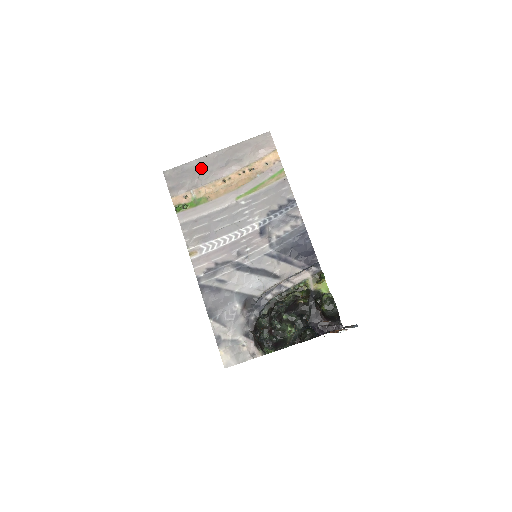
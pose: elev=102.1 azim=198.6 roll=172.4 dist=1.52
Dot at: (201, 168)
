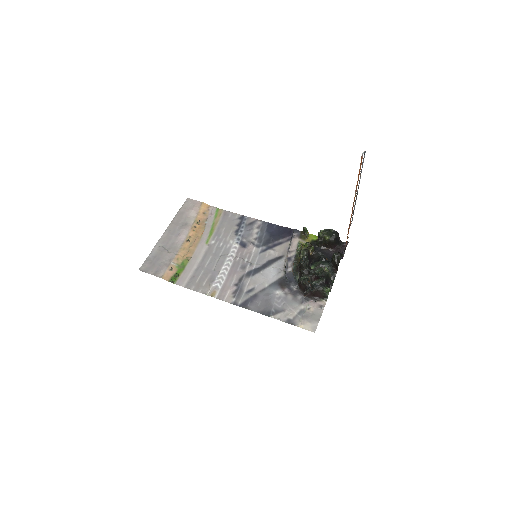
Dot at: (164, 247)
